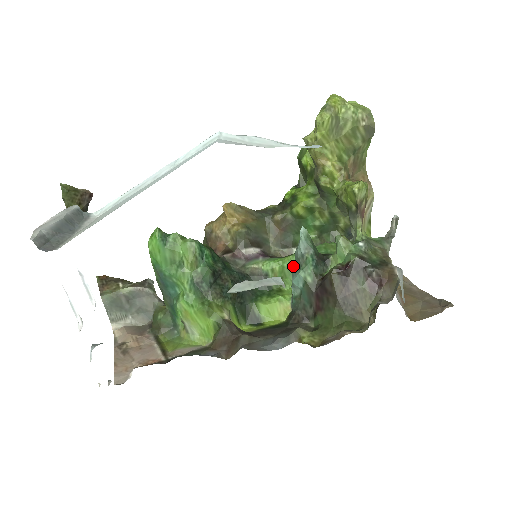
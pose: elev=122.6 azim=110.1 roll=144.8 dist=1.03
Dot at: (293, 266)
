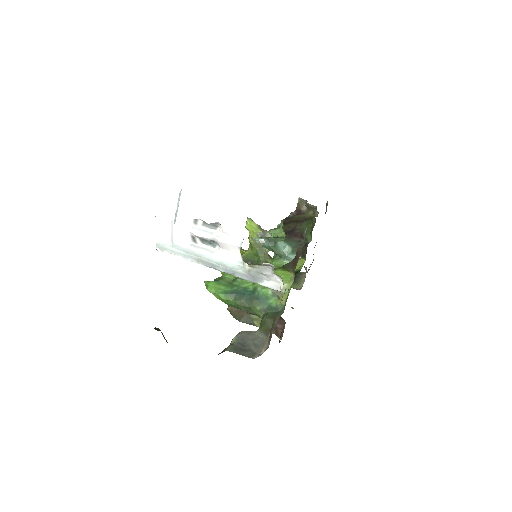
Dot at: (274, 250)
